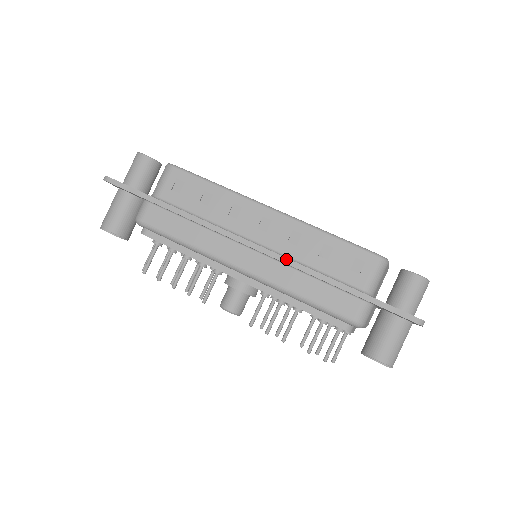
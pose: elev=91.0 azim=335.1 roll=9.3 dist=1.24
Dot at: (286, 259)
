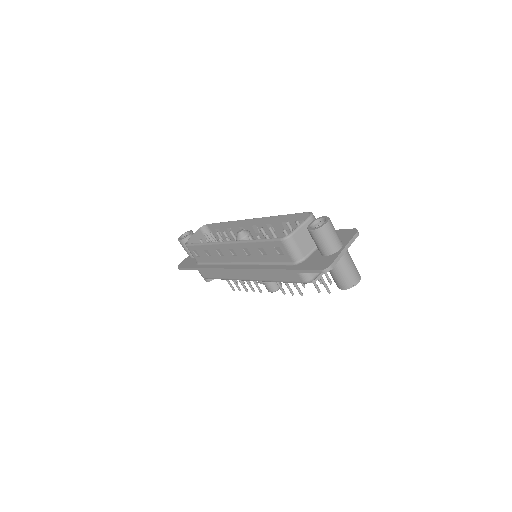
Dot at: (251, 270)
